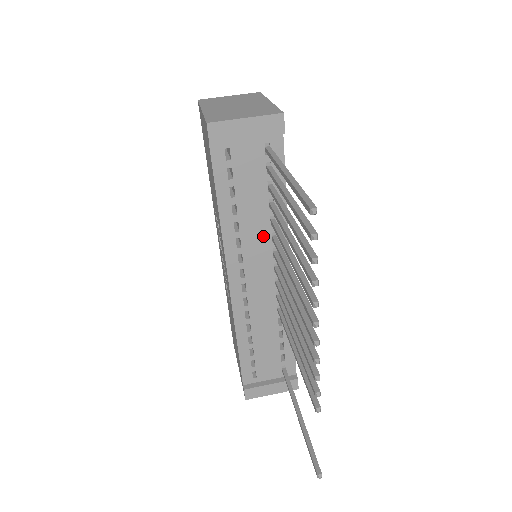
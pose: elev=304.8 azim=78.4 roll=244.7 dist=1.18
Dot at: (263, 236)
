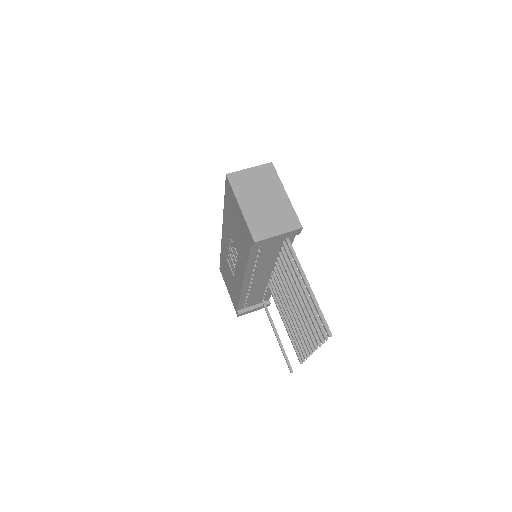
Dot at: (270, 264)
